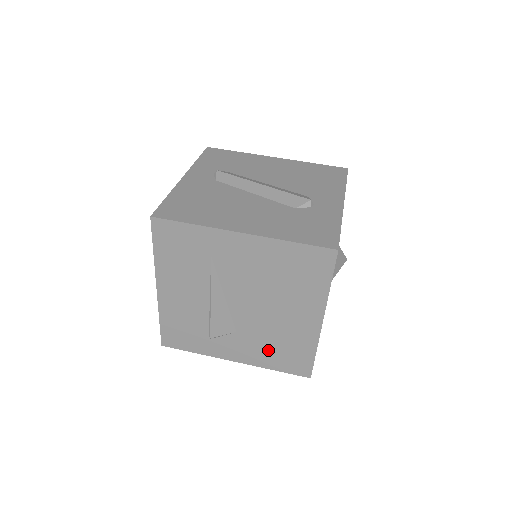
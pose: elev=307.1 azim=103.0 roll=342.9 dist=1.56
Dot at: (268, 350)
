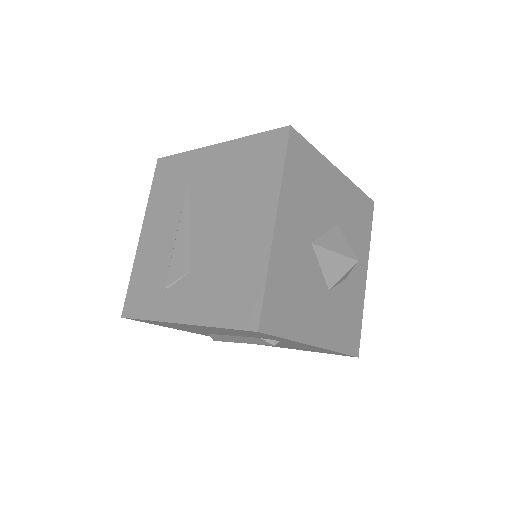
Dot at: (216, 291)
